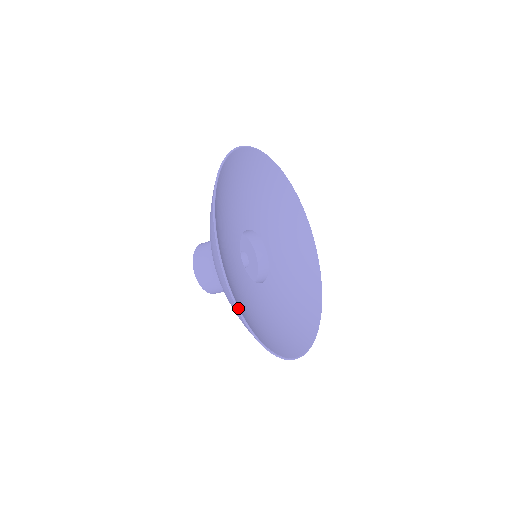
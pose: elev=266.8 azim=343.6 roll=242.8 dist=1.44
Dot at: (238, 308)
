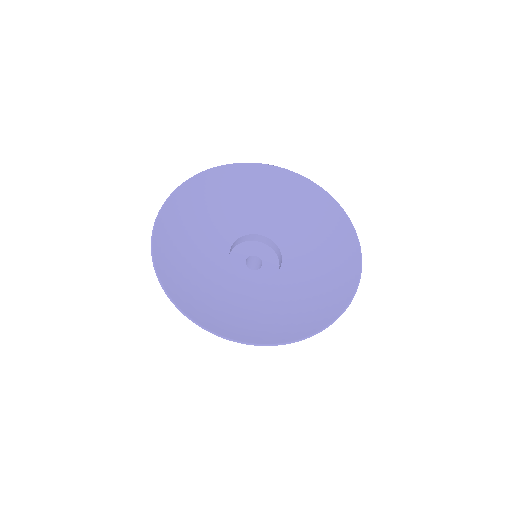
Dot at: (152, 233)
